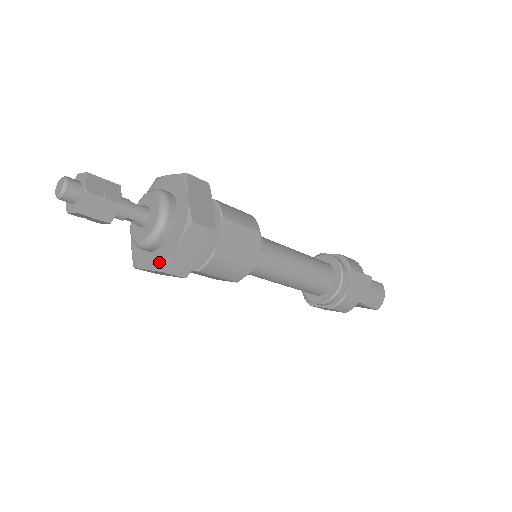
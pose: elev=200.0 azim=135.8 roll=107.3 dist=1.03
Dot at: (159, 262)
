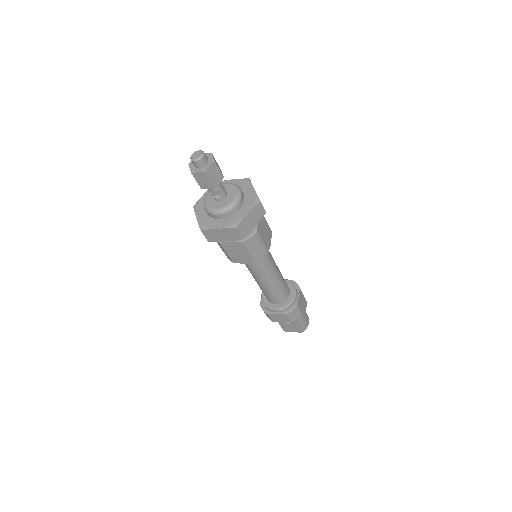
Dot at: (232, 223)
